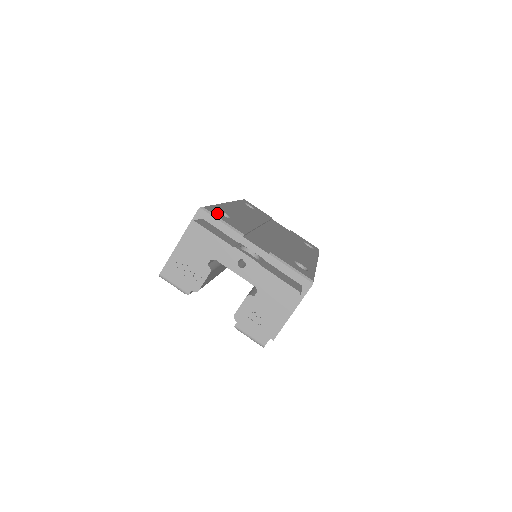
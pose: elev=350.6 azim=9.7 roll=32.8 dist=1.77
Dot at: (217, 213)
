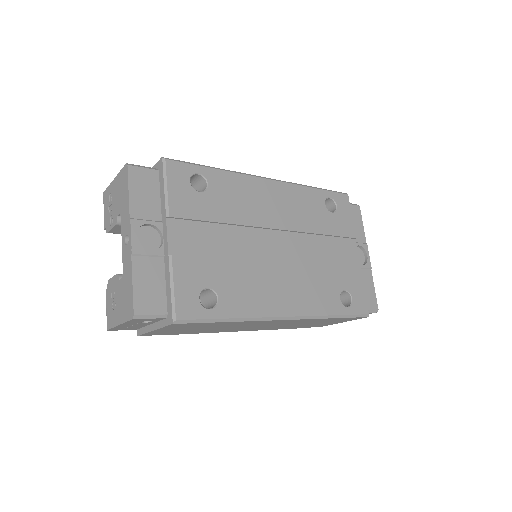
Dot at: (181, 176)
